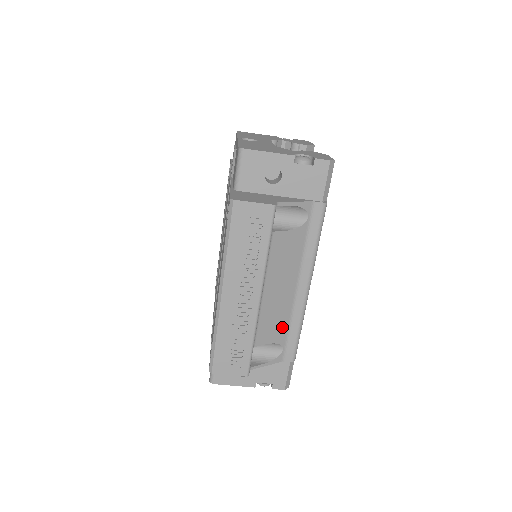
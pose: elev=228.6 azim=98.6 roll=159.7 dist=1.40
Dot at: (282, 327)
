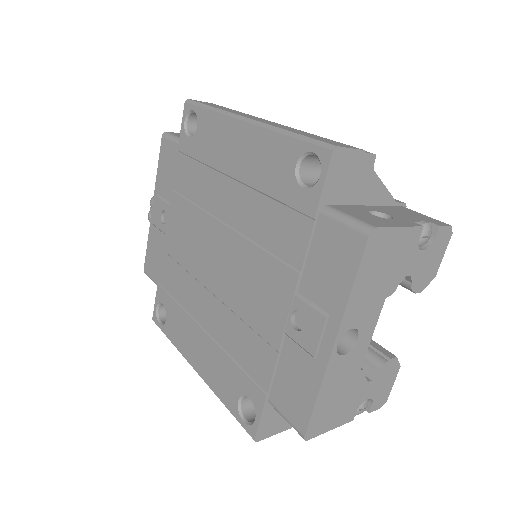
Dot at: occluded
